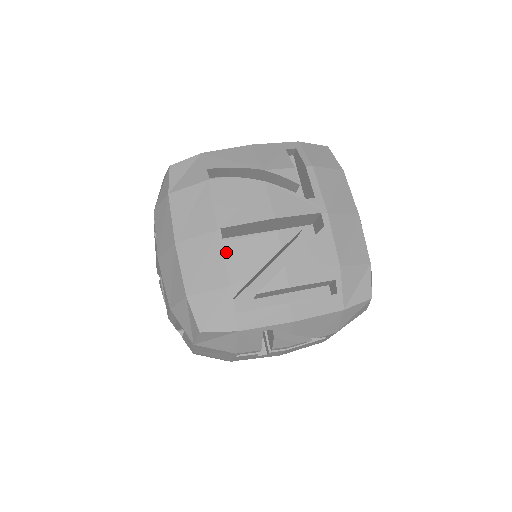
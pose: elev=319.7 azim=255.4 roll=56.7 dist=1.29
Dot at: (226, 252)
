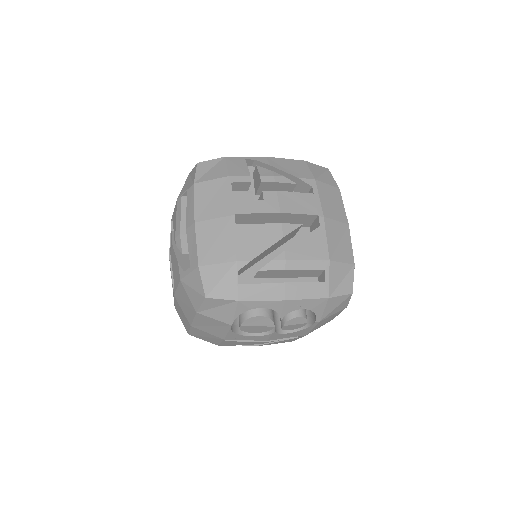
Dot at: occluded
